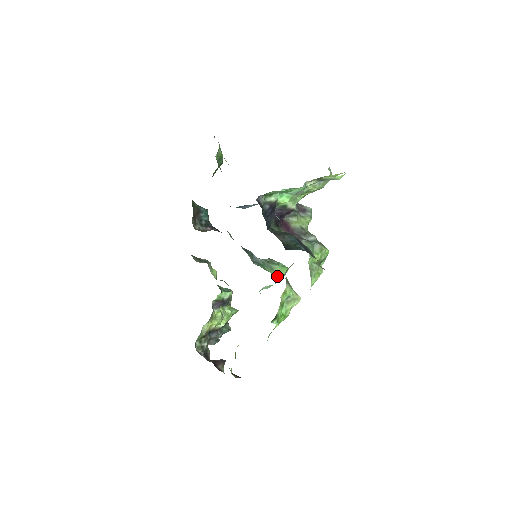
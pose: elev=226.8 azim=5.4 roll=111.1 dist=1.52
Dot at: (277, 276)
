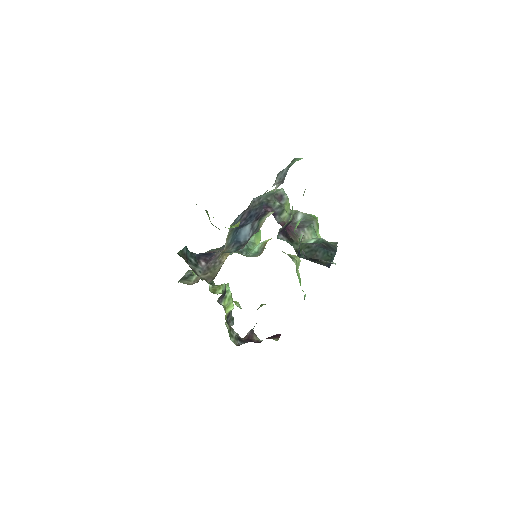
Dot at: occluded
